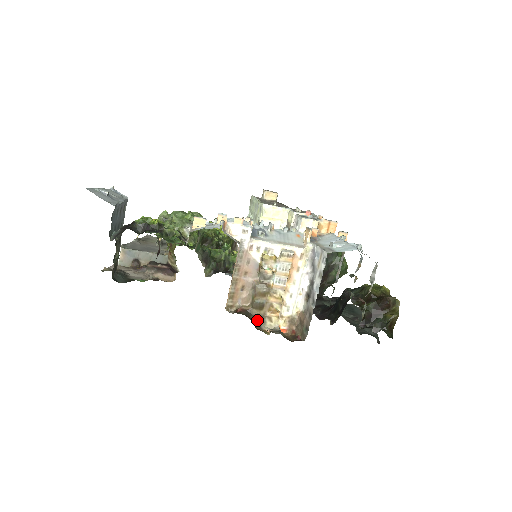
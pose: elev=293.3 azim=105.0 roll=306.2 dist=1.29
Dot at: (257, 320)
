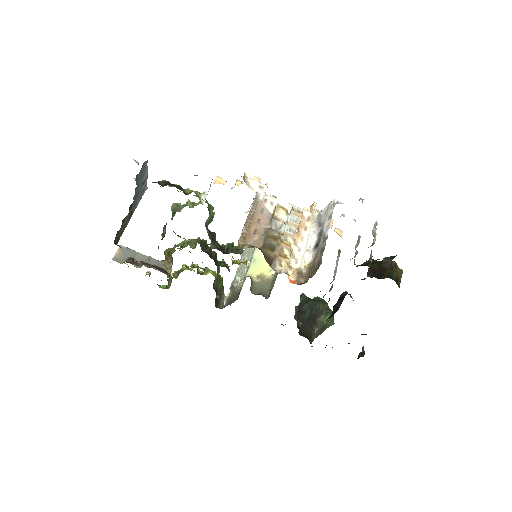
Dot at: (268, 259)
